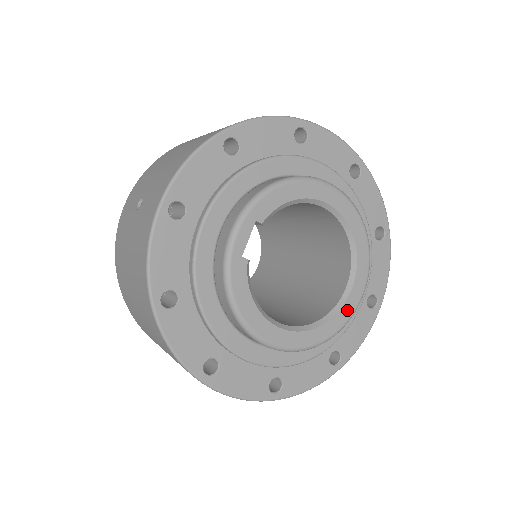
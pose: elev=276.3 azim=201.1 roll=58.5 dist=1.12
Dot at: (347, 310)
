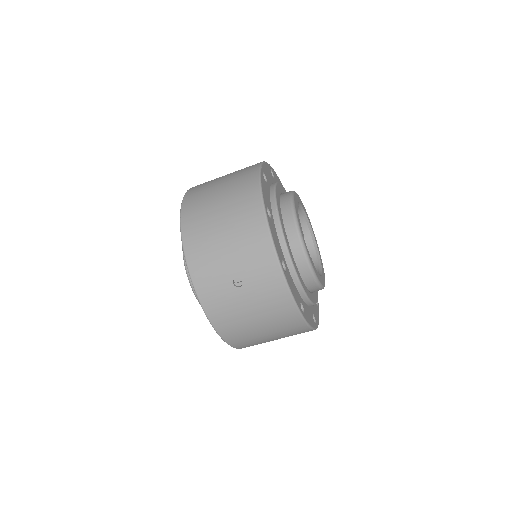
Dot at: (316, 243)
